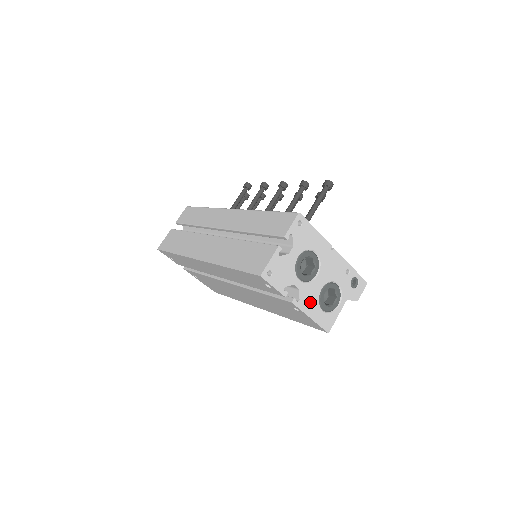
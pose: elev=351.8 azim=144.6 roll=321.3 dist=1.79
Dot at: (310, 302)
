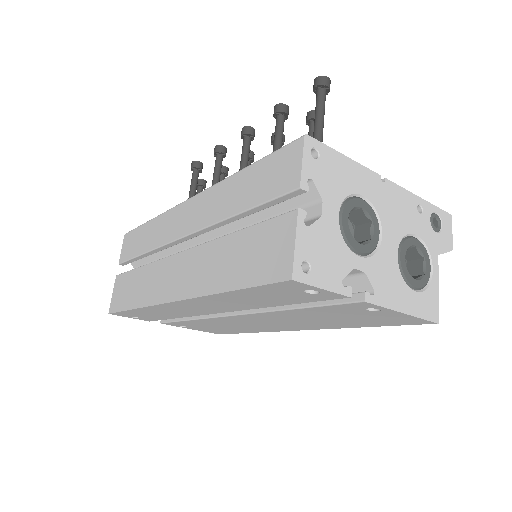
Dot at: (391, 286)
